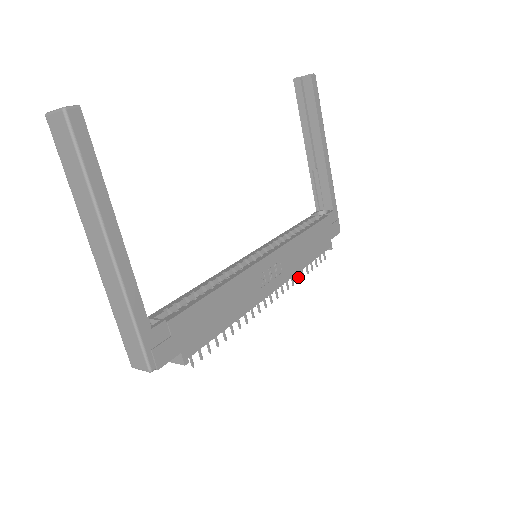
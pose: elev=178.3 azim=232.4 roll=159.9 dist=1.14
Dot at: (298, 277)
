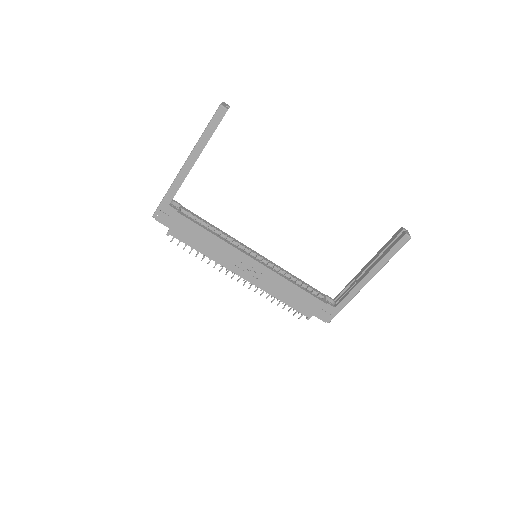
Dot at: occluded
